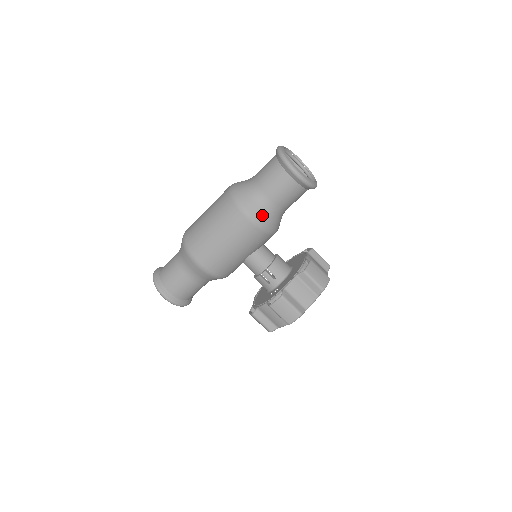
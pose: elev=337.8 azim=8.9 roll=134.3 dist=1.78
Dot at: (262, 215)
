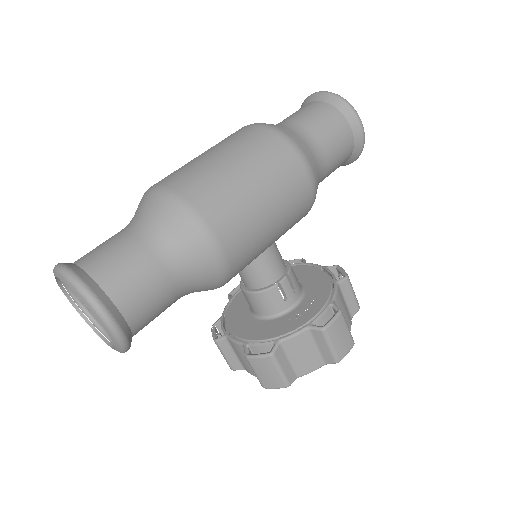
Dot at: (317, 176)
